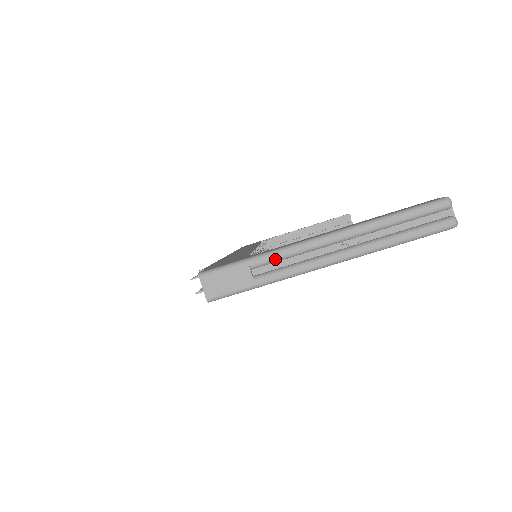
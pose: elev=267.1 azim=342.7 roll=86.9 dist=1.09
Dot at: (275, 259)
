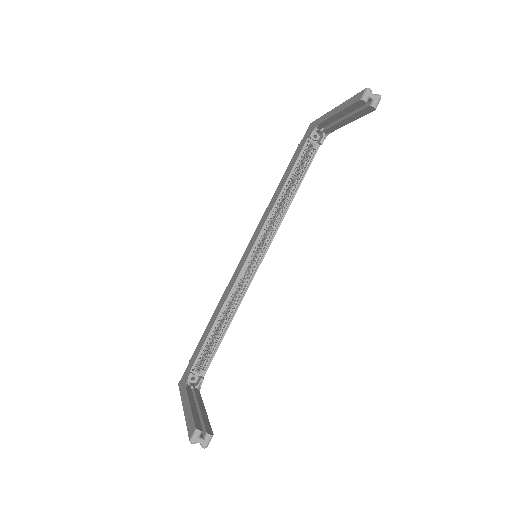
Dot at: occluded
